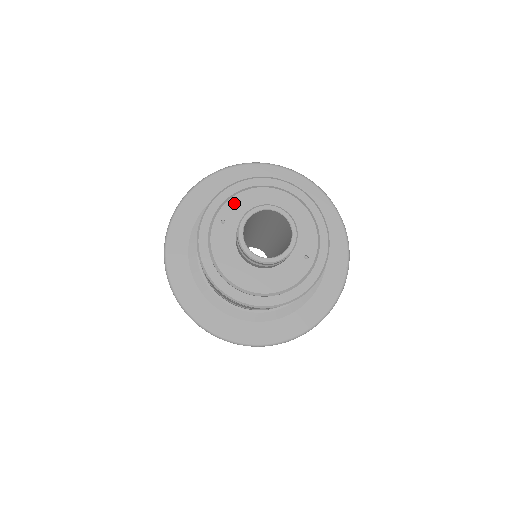
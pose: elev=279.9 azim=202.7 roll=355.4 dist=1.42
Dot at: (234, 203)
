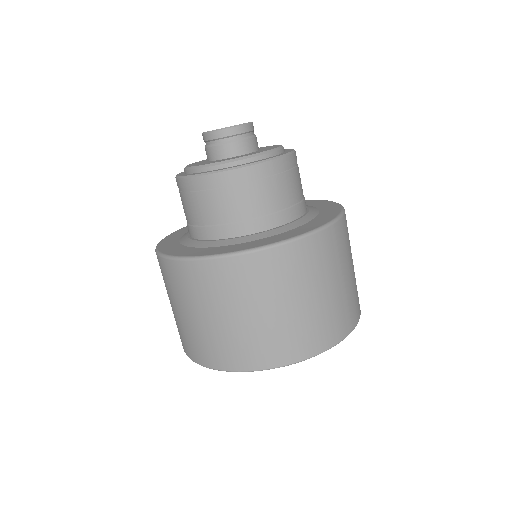
Dot at: occluded
